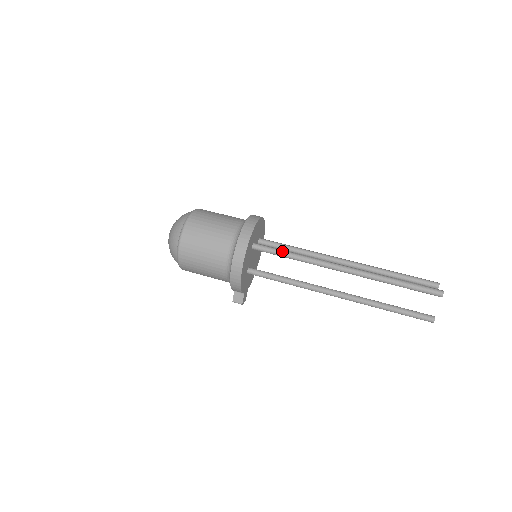
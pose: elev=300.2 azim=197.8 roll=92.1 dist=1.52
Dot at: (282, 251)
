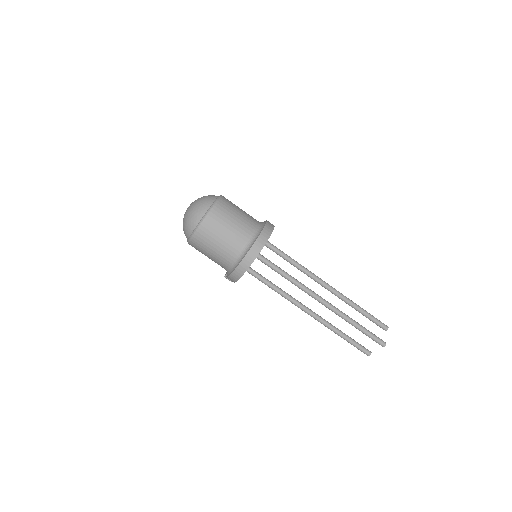
Dot at: (278, 270)
